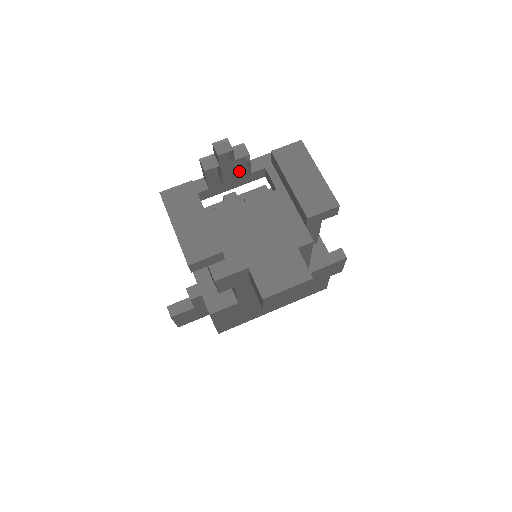
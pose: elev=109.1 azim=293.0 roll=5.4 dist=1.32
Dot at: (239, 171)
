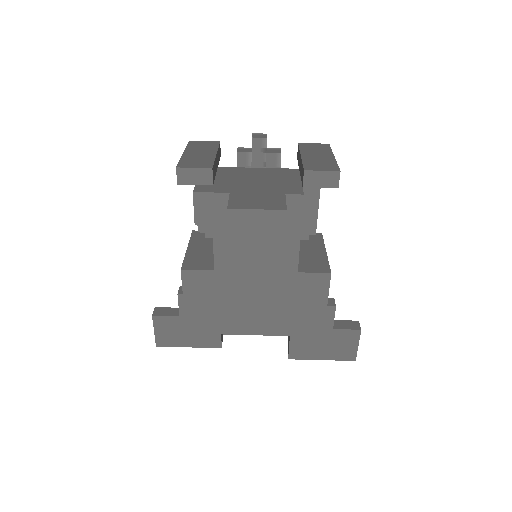
Dot at: occluded
